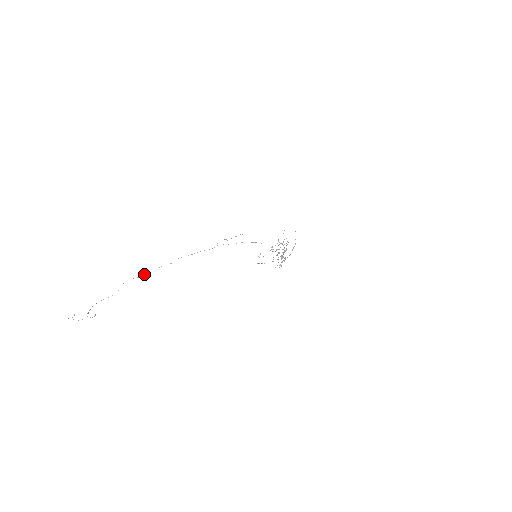
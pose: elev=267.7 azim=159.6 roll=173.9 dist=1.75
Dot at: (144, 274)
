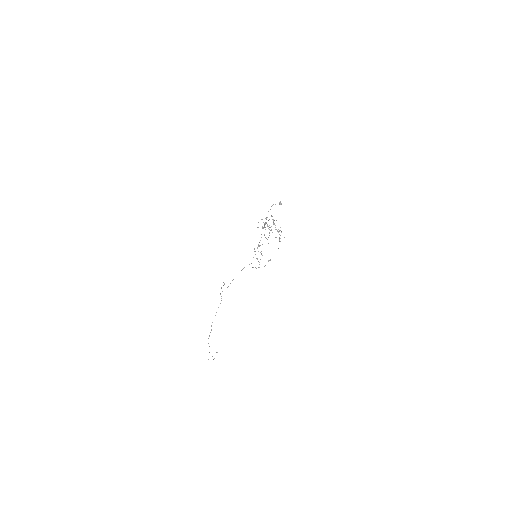
Dot at: occluded
